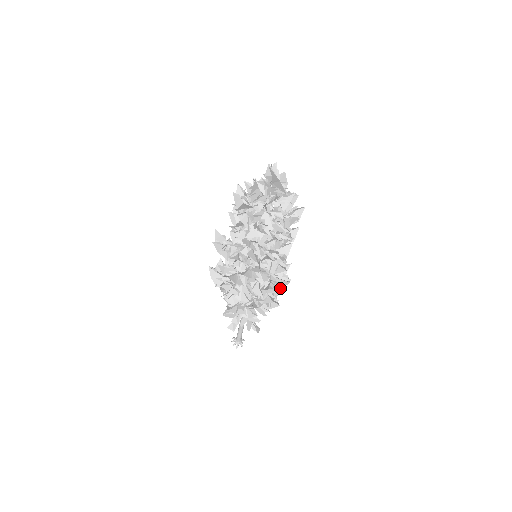
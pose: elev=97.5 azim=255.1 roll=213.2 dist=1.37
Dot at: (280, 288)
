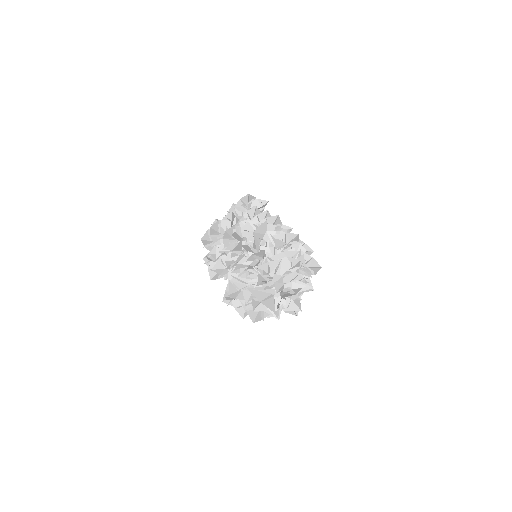
Dot at: occluded
